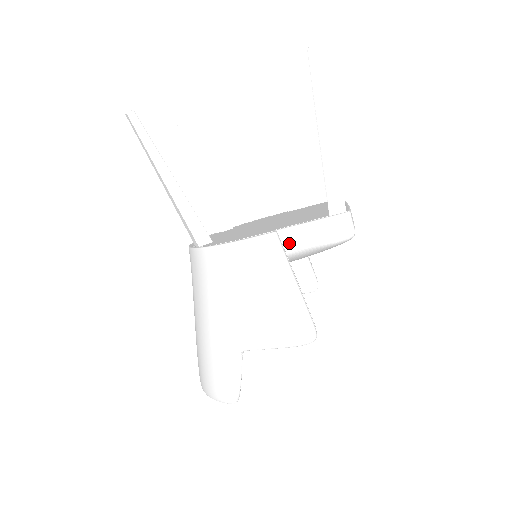
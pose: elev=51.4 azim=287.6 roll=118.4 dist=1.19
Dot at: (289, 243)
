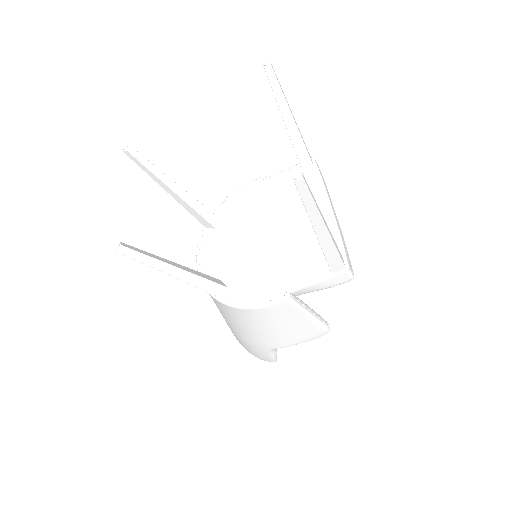
Dot at: (300, 293)
